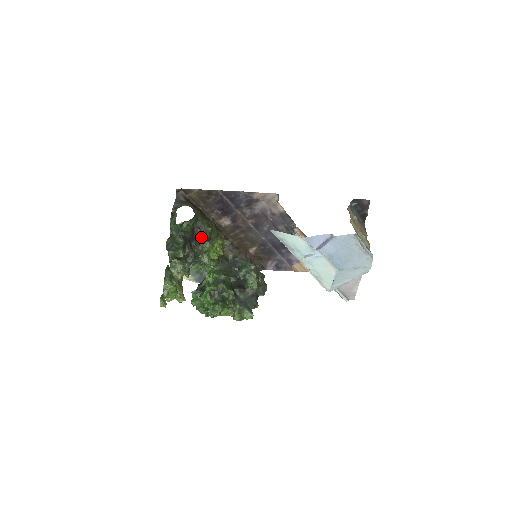
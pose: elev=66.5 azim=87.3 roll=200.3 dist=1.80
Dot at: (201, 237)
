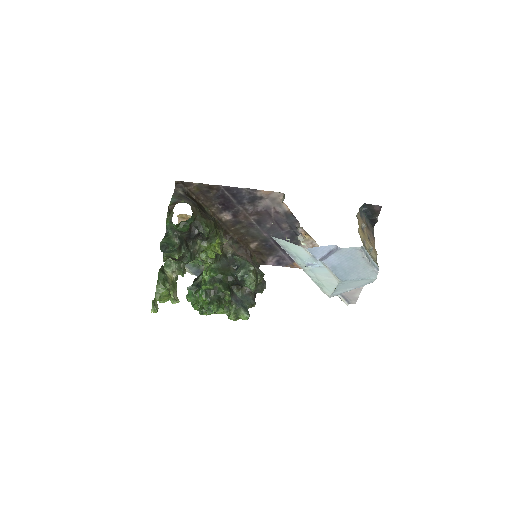
Dot at: (199, 236)
